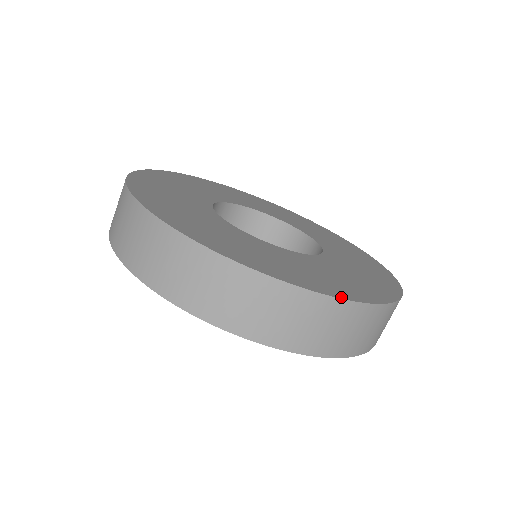
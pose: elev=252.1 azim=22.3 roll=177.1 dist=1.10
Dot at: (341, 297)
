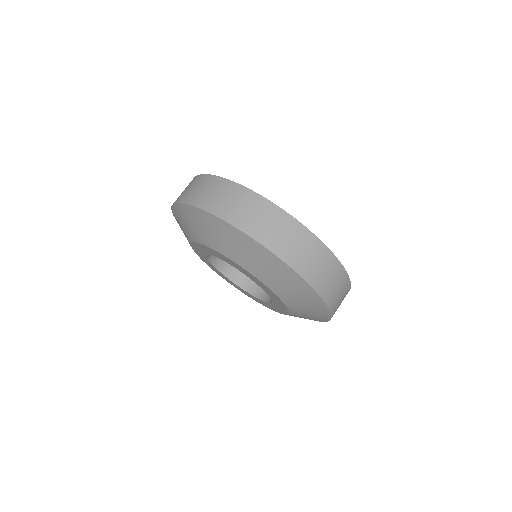
Dot at: (324, 244)
